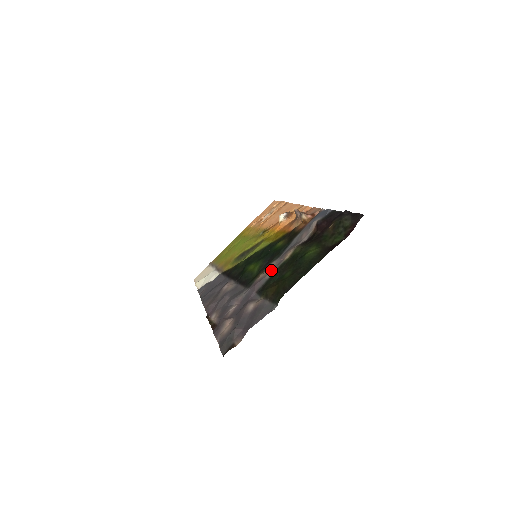
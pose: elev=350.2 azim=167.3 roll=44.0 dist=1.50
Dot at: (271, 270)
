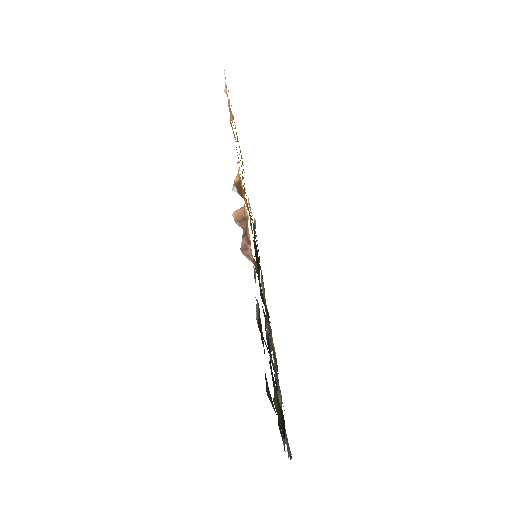
Dot at: occluded
